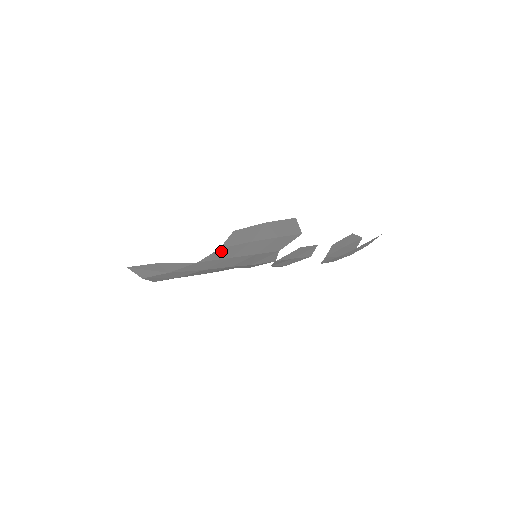
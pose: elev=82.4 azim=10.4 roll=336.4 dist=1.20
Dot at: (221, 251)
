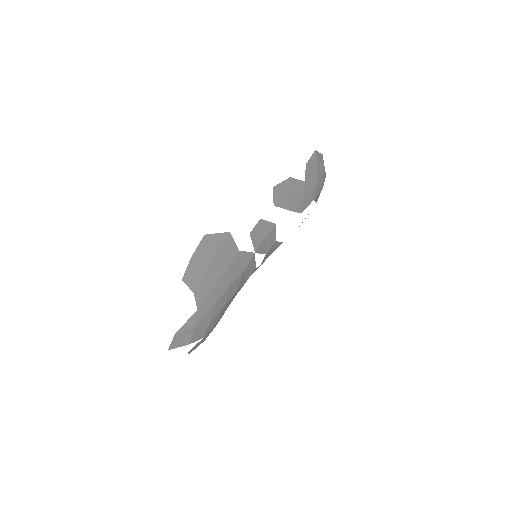
Dot at: (198, 292)
